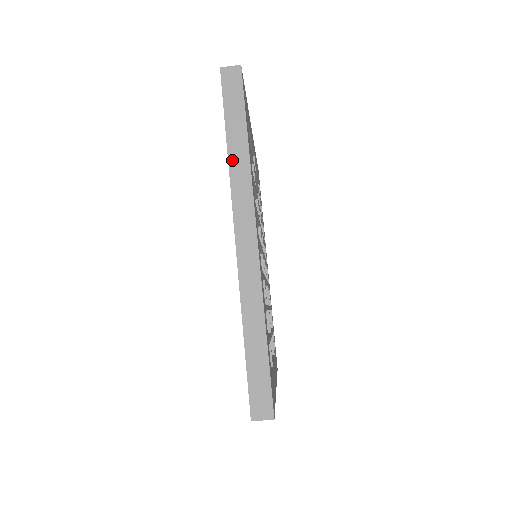
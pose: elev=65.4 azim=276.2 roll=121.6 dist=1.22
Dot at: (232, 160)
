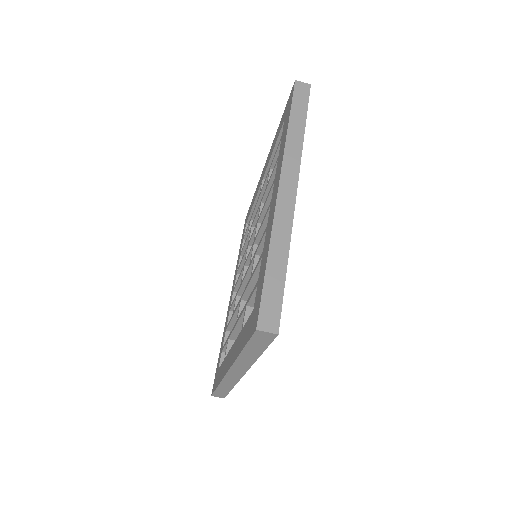
Dot at: (290, 135)
